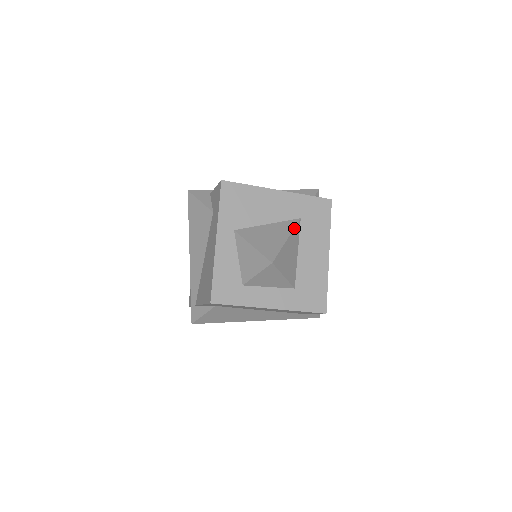
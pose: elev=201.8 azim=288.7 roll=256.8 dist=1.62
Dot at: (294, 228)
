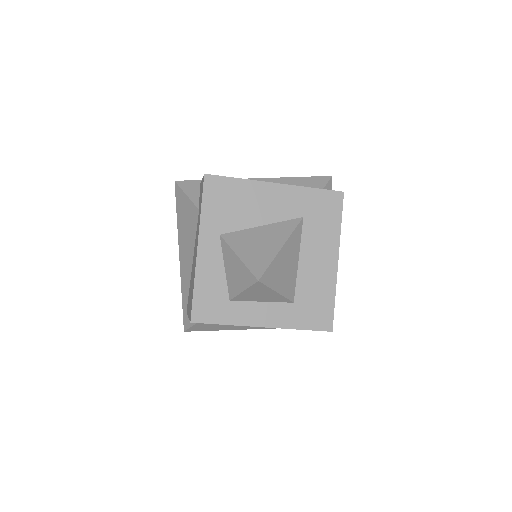
Dot at: (293, 231)
